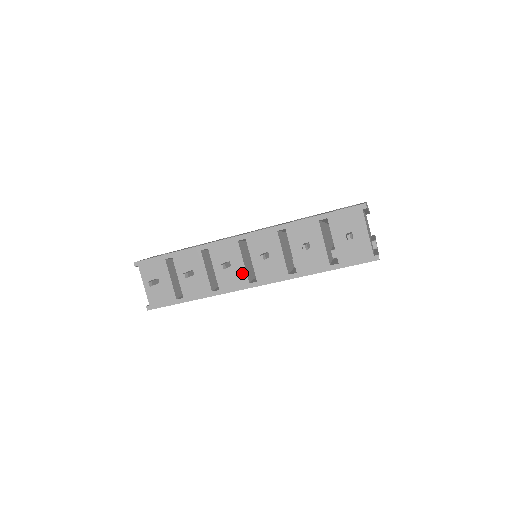
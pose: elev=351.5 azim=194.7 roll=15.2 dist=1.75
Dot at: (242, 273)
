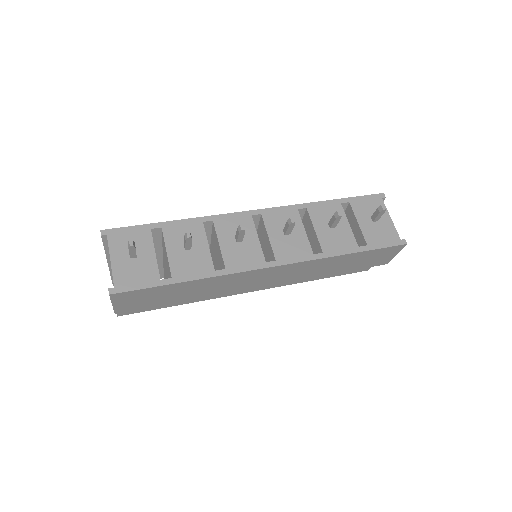
Dot at: (257, 250)
